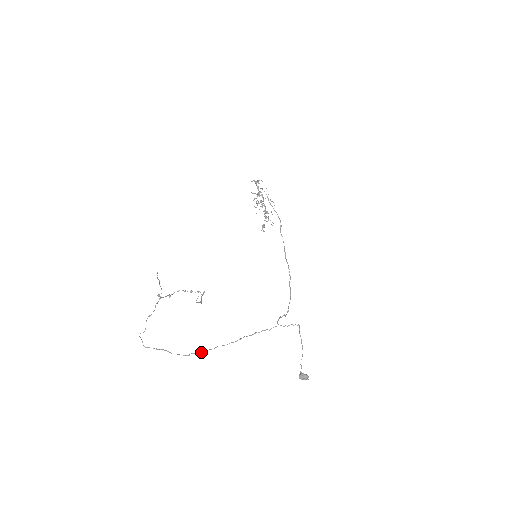
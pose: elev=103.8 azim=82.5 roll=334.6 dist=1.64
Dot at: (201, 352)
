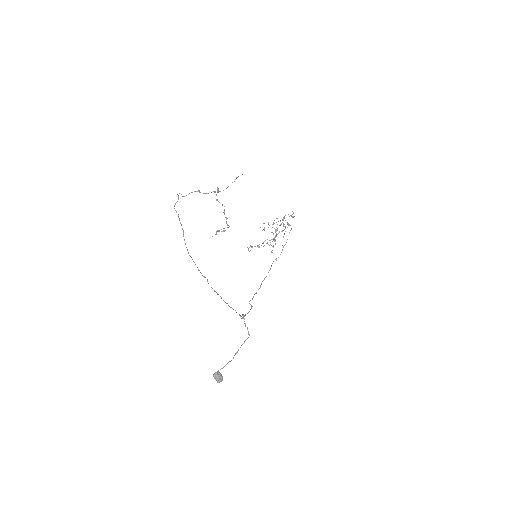
Dot at: occluded
